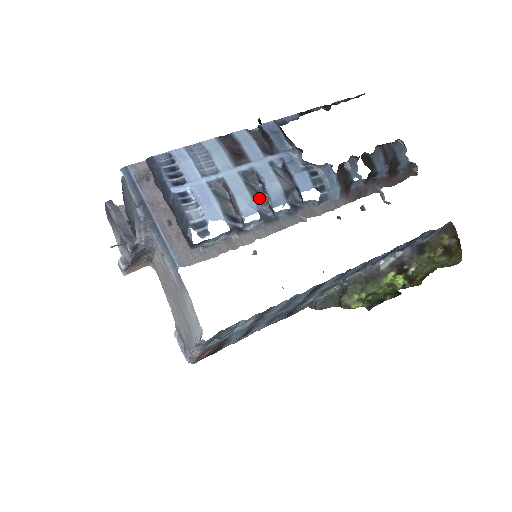
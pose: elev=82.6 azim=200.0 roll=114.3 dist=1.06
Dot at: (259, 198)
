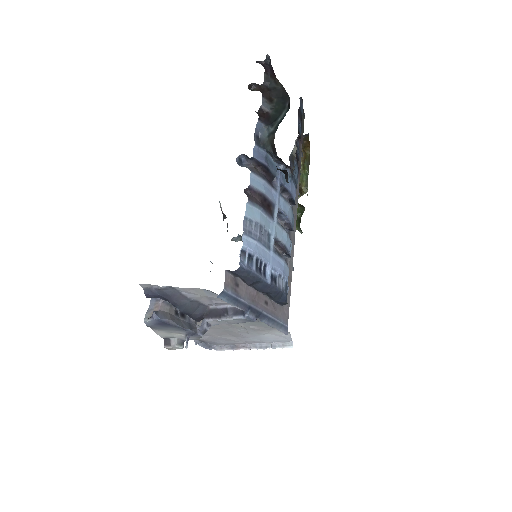
Dot at: occluded
